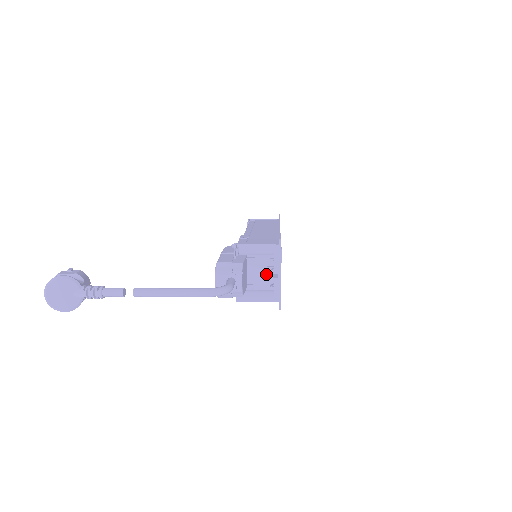
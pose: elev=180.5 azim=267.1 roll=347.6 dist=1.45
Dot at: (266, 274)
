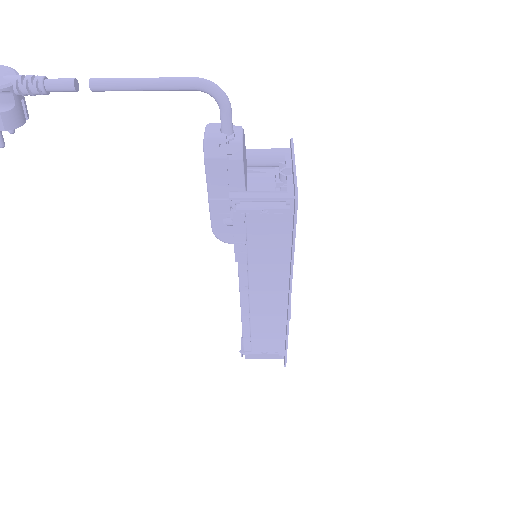
Dot at: (274, 187)
